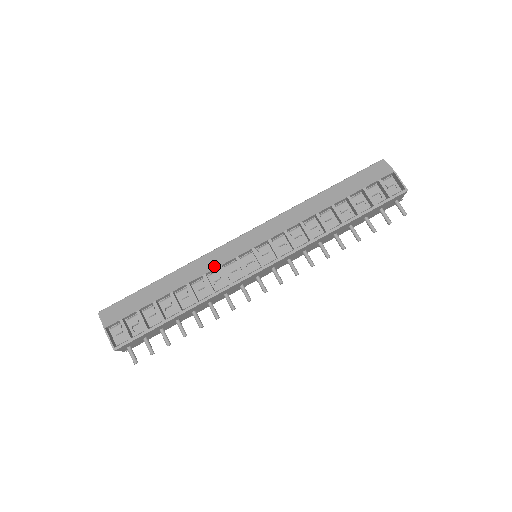
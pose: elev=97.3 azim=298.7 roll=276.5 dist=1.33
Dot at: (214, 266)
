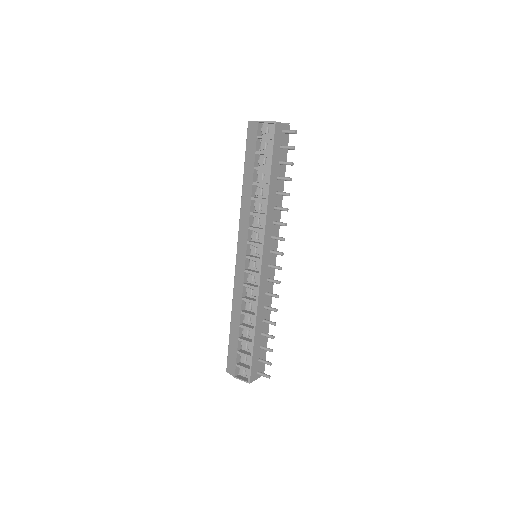
Dot at: (241, 288)
